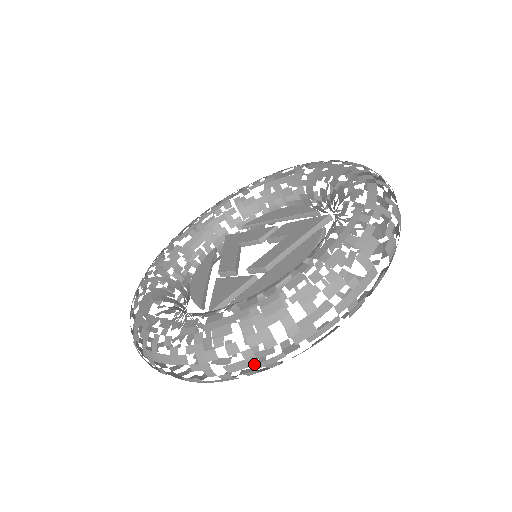
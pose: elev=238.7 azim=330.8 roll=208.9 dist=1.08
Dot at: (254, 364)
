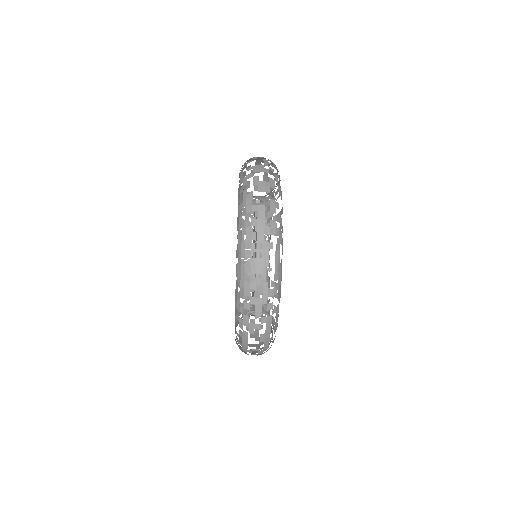
Dot at: (261, 301)
